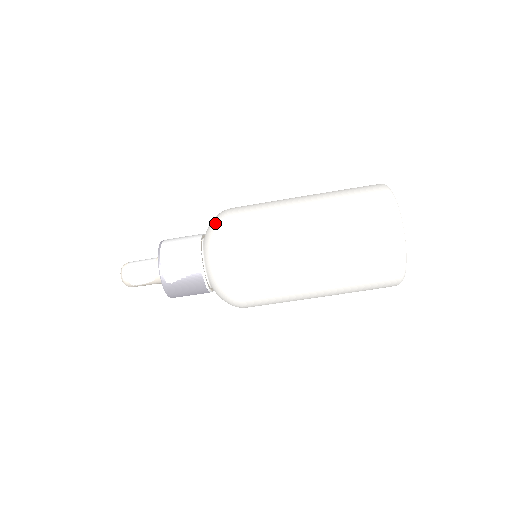
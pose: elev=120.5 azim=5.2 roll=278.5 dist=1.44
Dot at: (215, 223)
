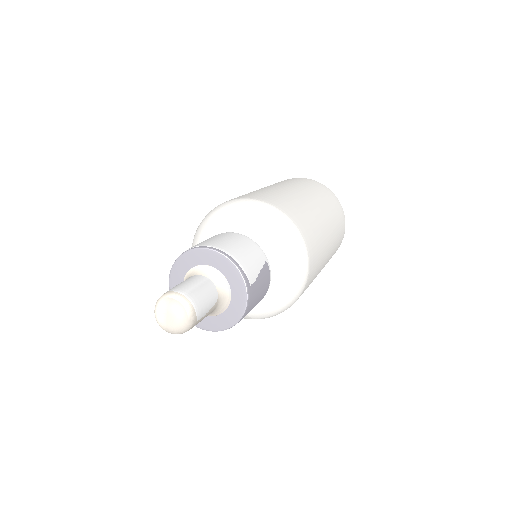
Dot at: (243, 206)
